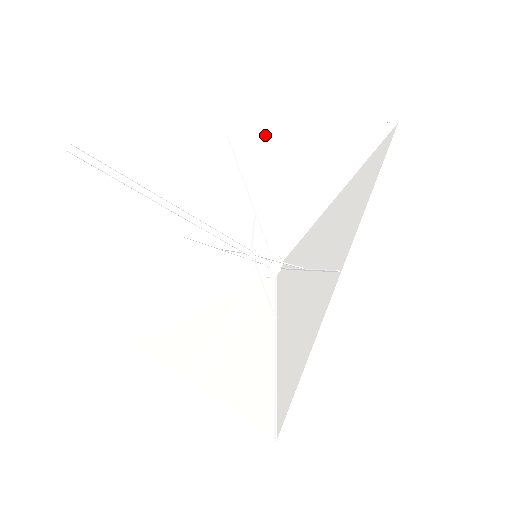
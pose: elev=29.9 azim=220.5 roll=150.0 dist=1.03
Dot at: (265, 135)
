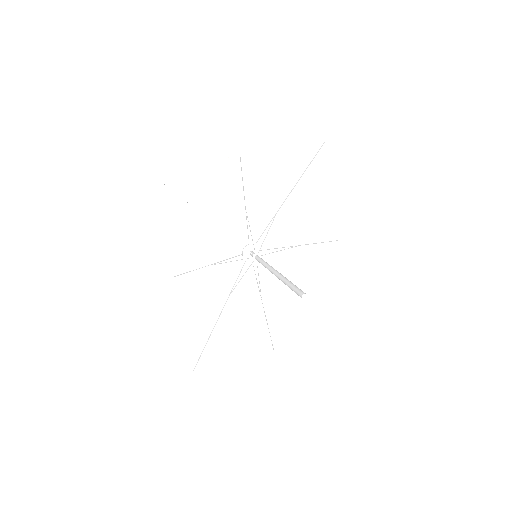
Dot at: (204, 165)
